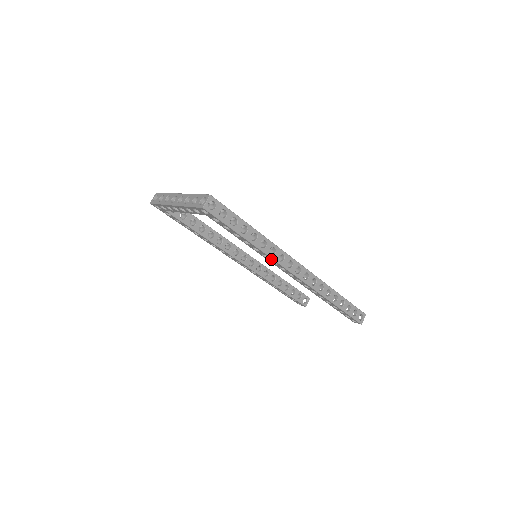
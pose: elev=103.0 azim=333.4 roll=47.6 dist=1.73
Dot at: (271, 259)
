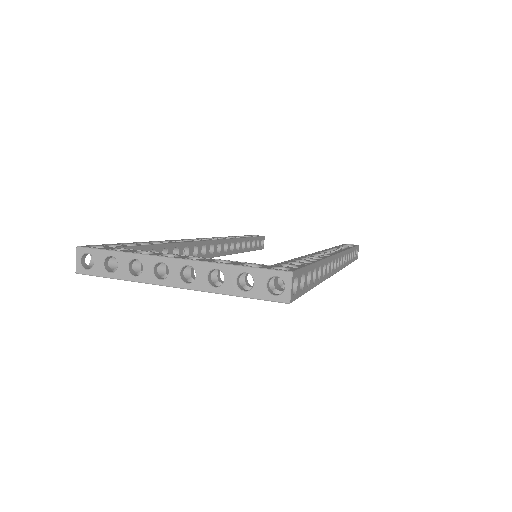
Dot at: occluded
